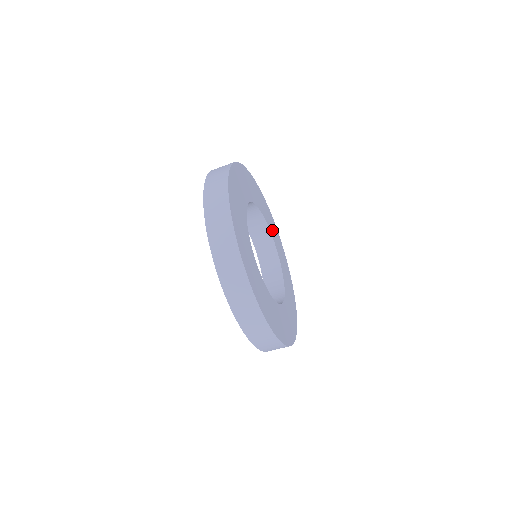
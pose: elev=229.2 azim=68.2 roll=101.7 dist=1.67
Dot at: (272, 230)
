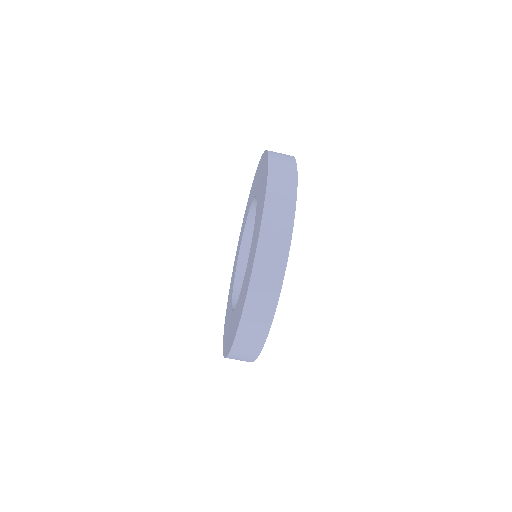
Dot at: occluded
